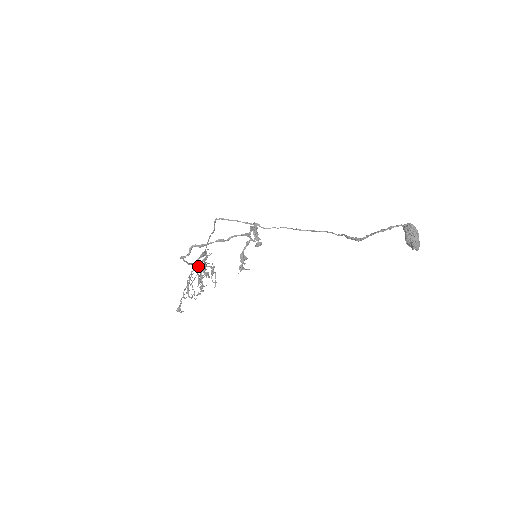
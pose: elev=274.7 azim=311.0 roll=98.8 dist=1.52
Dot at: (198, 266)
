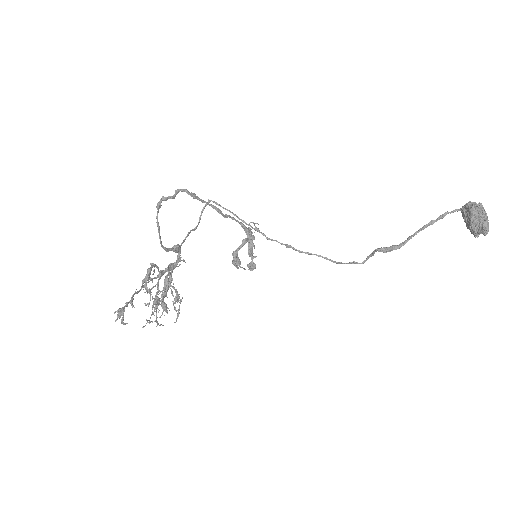
Dot at: (163, 270)
